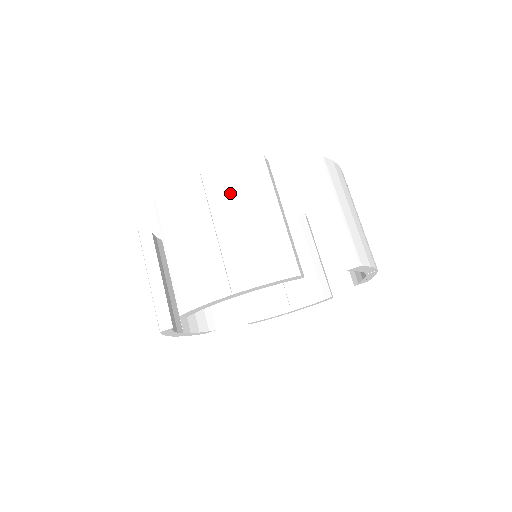
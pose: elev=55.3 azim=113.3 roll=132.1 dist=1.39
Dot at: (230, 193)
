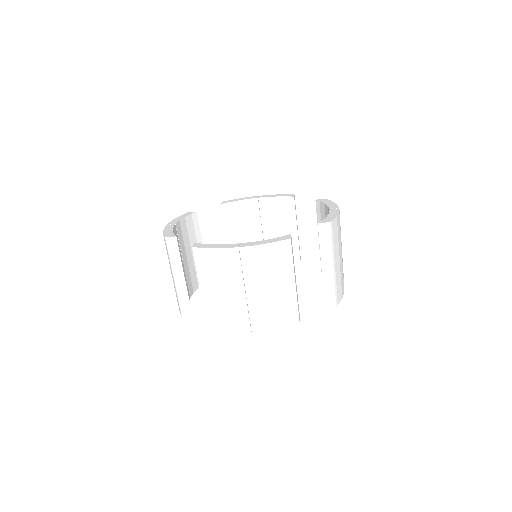
Dot at: (261, 268)
